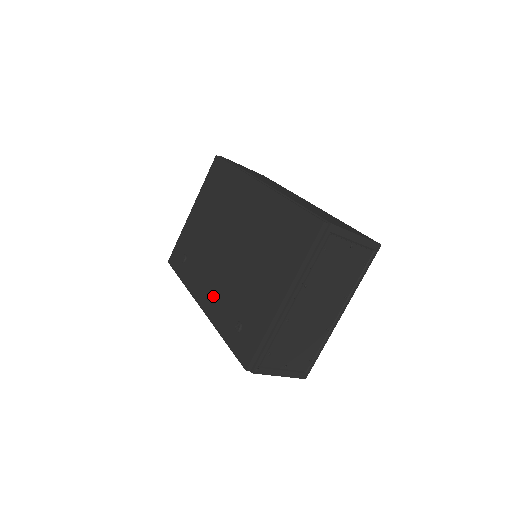
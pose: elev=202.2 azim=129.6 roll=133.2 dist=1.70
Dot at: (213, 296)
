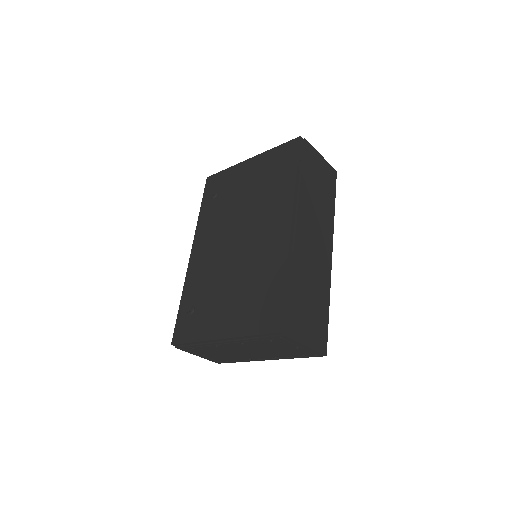
Dot at: (201, 261)
